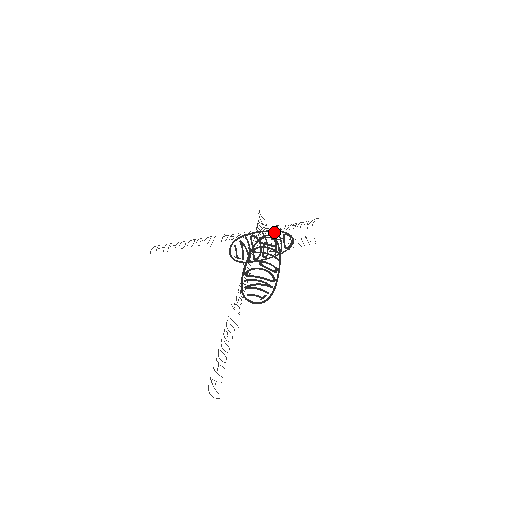
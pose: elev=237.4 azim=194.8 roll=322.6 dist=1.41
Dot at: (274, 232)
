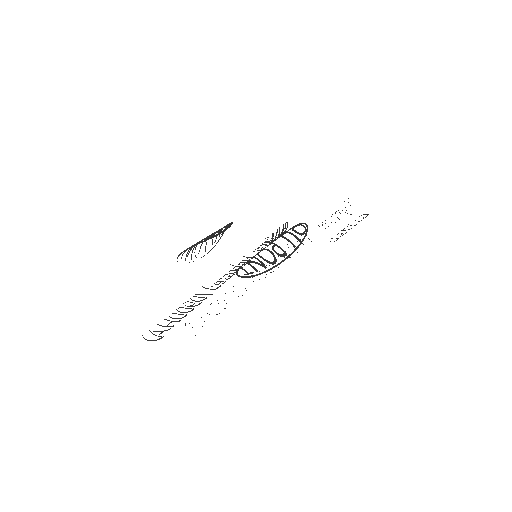
Dot at: (282, 235)
